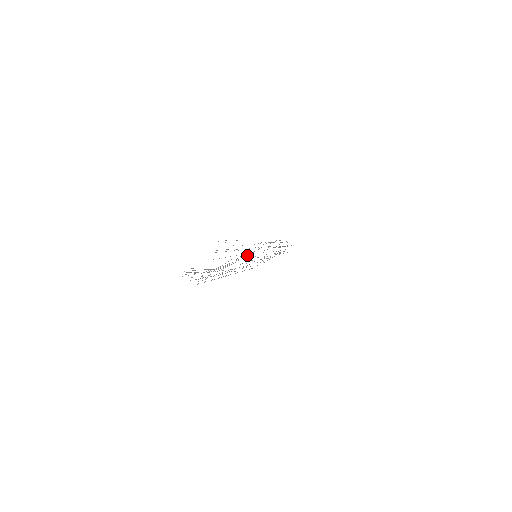
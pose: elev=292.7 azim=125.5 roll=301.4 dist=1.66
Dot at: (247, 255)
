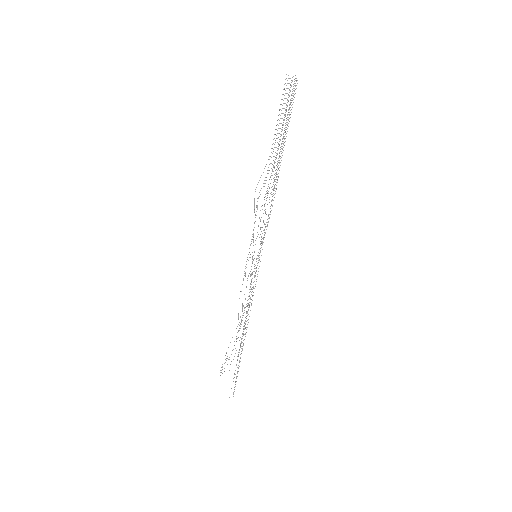
Dot at: occluded
